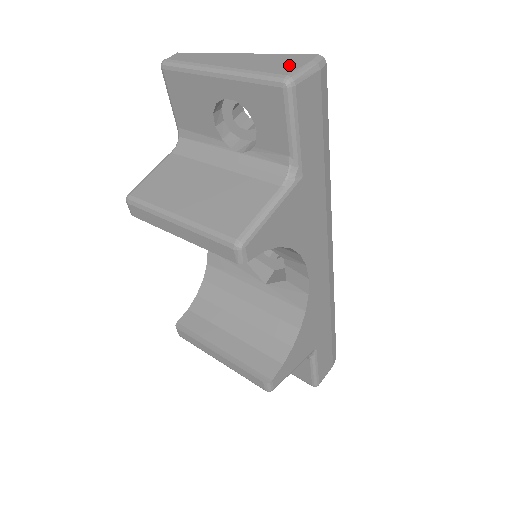
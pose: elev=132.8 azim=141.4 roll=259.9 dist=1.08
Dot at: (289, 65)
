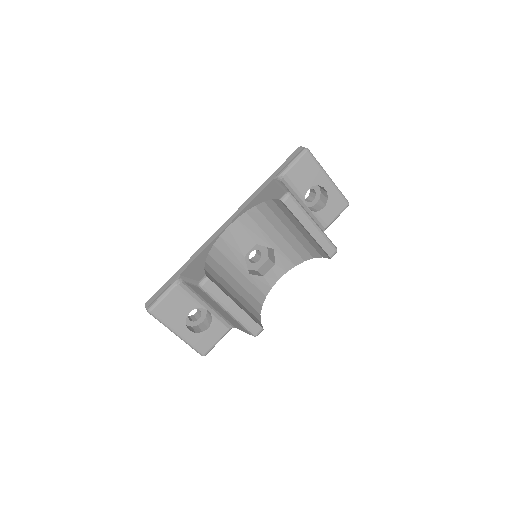
Dot at: occluded
